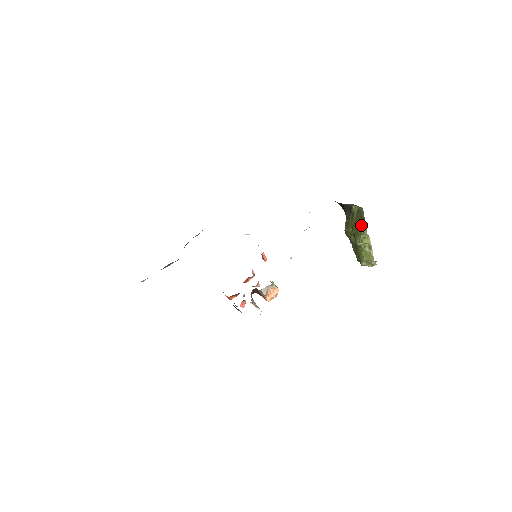
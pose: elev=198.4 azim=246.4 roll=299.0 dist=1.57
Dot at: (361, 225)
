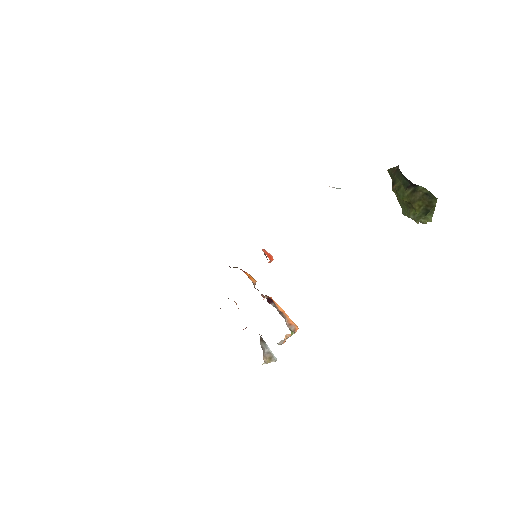
Dot at: (425, 210)
